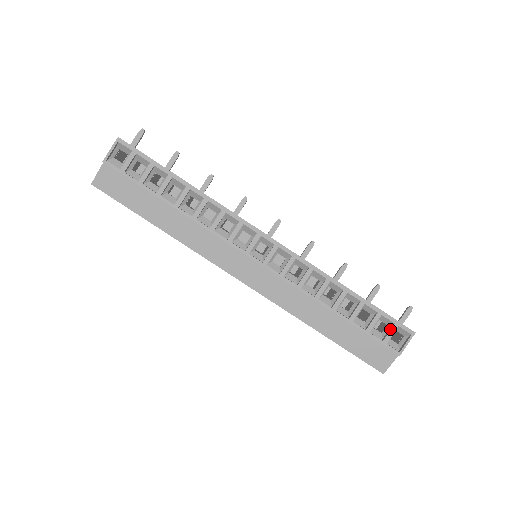
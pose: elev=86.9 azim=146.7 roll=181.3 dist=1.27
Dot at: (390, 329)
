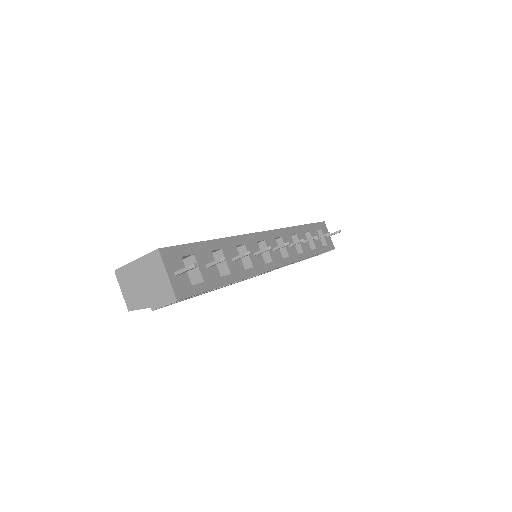
Dot at: (322, 253)
